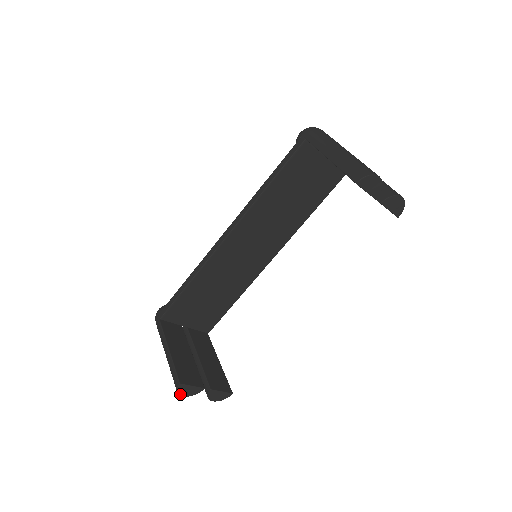
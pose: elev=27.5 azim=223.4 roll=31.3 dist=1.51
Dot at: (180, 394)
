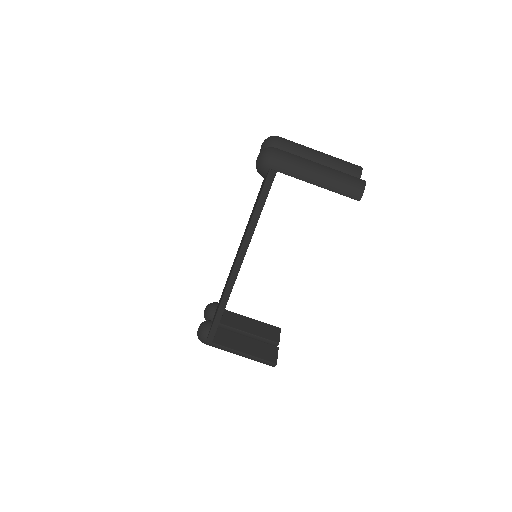
Dot at: occluded
